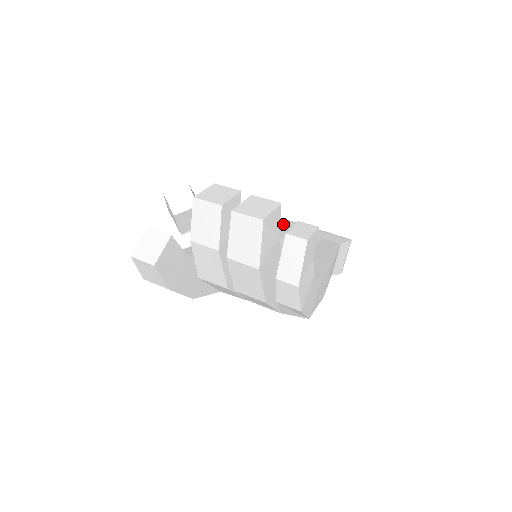
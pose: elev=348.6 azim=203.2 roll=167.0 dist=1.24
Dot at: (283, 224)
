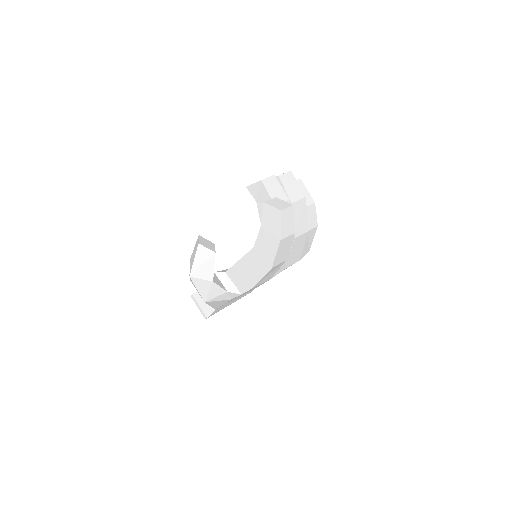
Dot at: occluded
